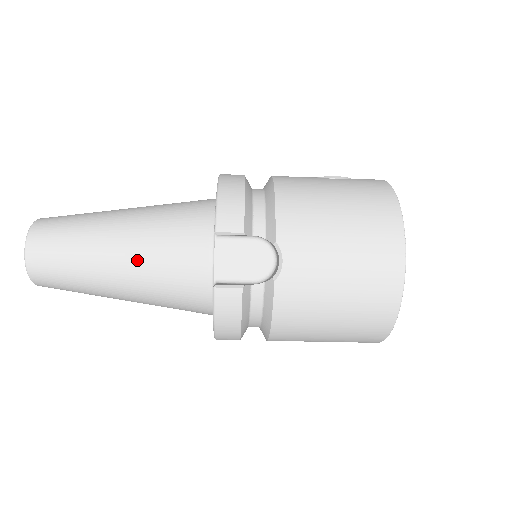
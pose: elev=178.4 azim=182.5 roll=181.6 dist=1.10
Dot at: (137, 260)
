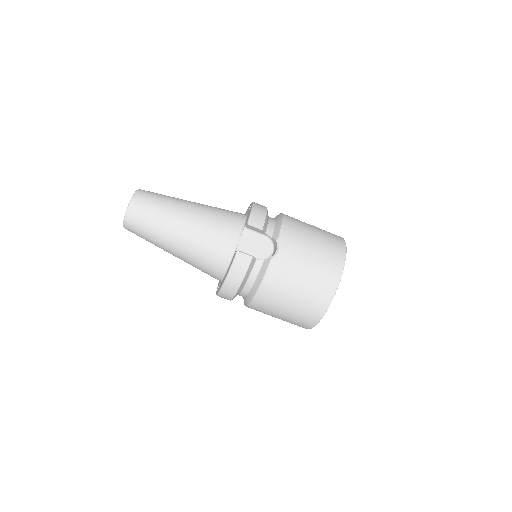
Dot at: (195, 227)
